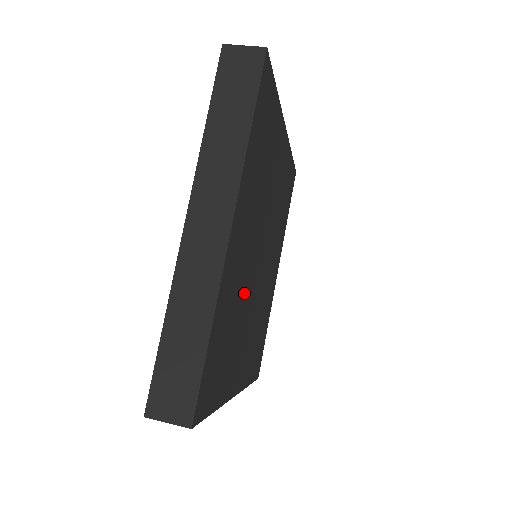
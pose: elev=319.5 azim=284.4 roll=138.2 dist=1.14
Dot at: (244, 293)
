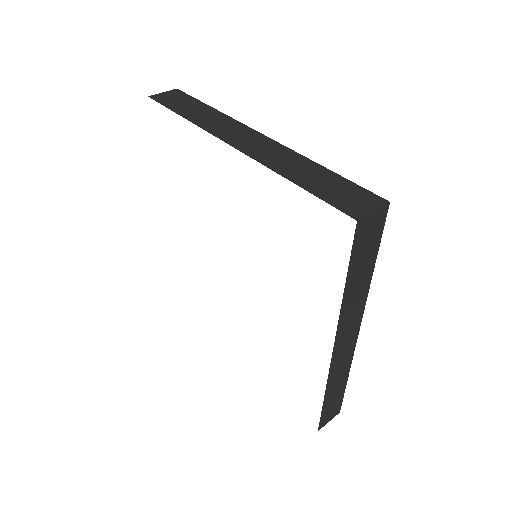
Dot at: occluded
